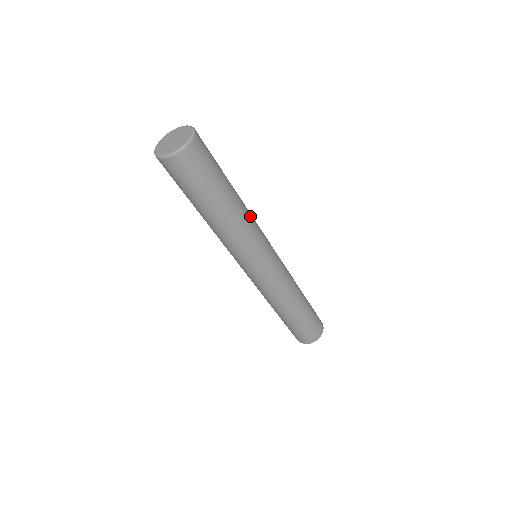
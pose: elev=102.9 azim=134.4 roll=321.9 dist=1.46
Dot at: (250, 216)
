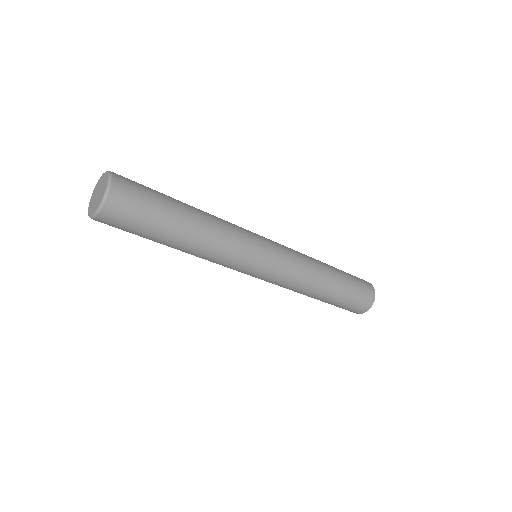
Dot at: (222, 231)
